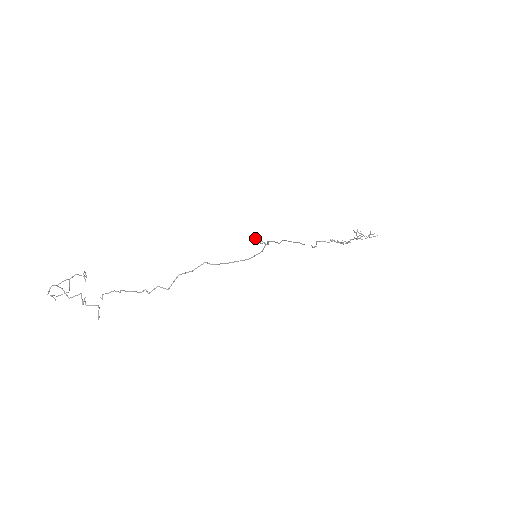
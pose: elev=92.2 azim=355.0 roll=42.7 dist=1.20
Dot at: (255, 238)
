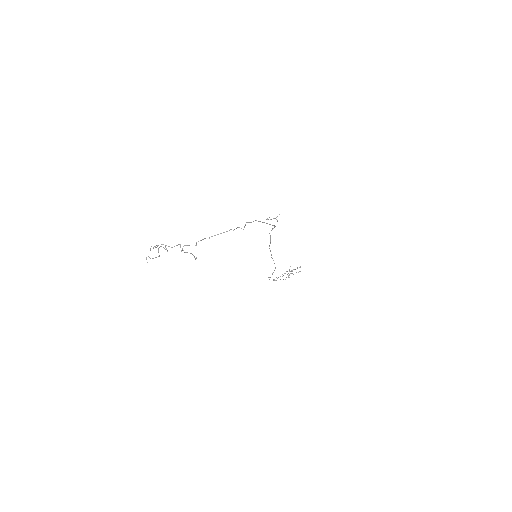
Dot at: (270, 219)
